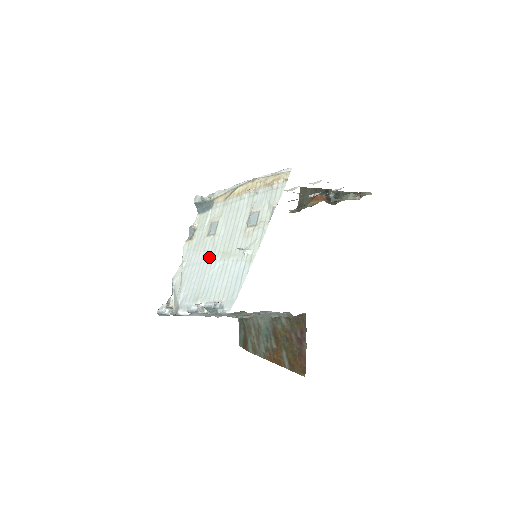
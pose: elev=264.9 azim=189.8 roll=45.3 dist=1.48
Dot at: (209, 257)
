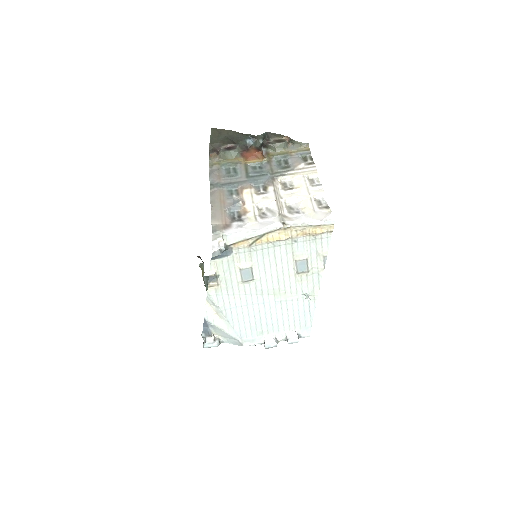
Dot at: (257, 300)
